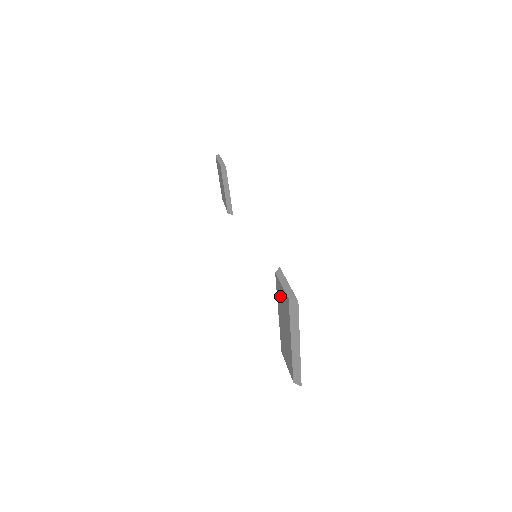
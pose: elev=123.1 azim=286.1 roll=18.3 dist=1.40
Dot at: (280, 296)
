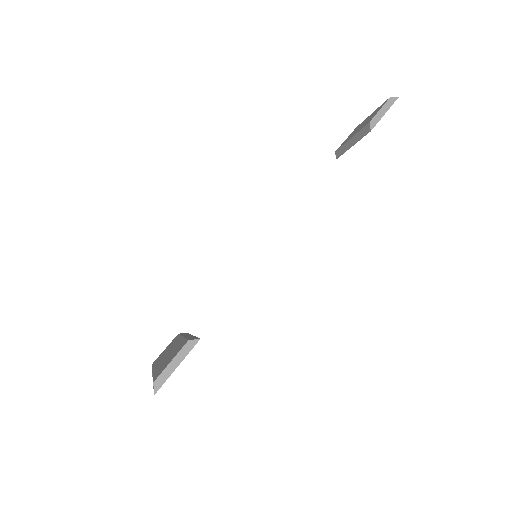
Dot at: (176, 351)
